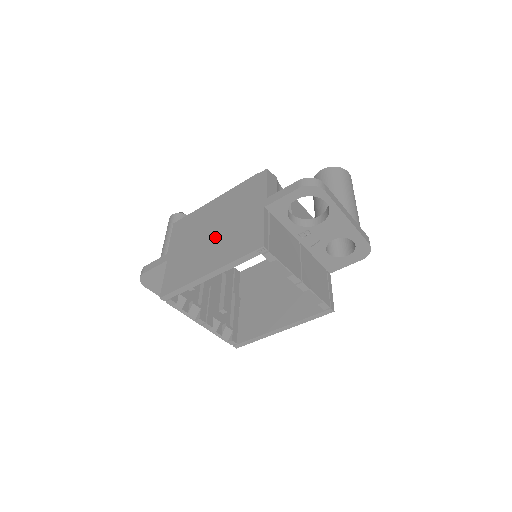
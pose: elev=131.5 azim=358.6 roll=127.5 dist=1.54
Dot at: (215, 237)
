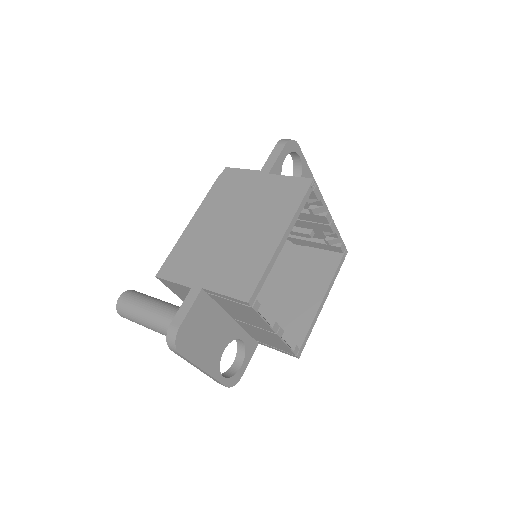
Dot at: (243, 224)
